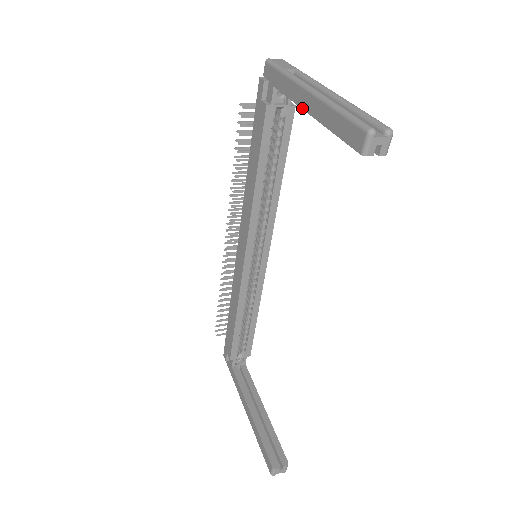
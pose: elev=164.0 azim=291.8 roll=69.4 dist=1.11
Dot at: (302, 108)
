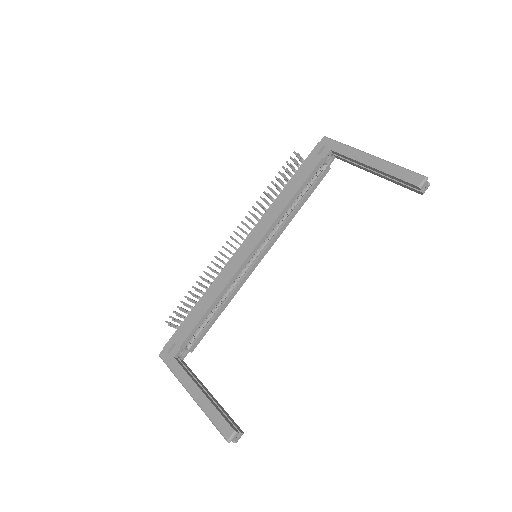
Dot at: (363, 163)
